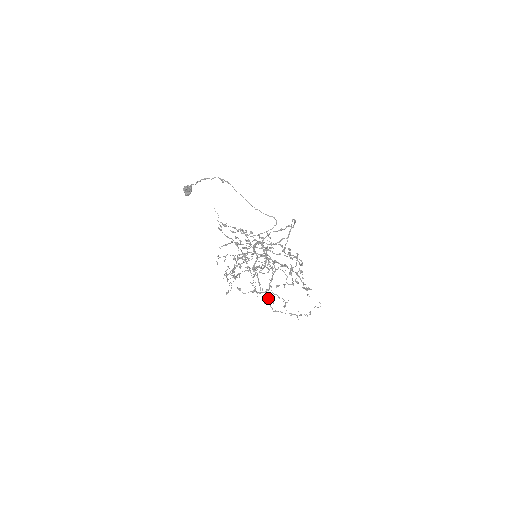
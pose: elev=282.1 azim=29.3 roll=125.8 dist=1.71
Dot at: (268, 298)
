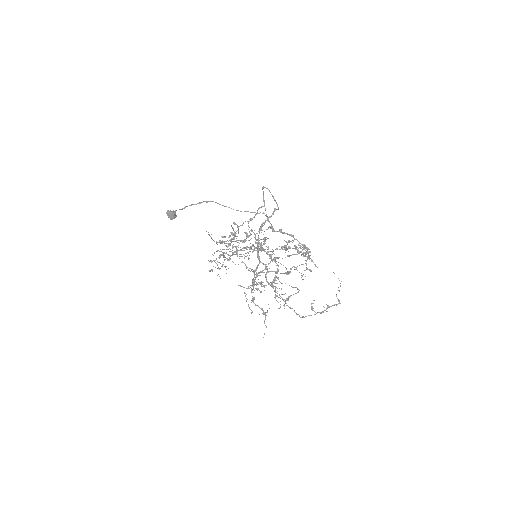
Dot at: occluded
